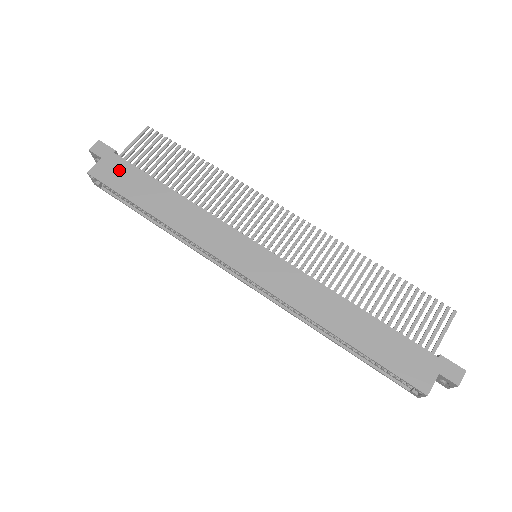
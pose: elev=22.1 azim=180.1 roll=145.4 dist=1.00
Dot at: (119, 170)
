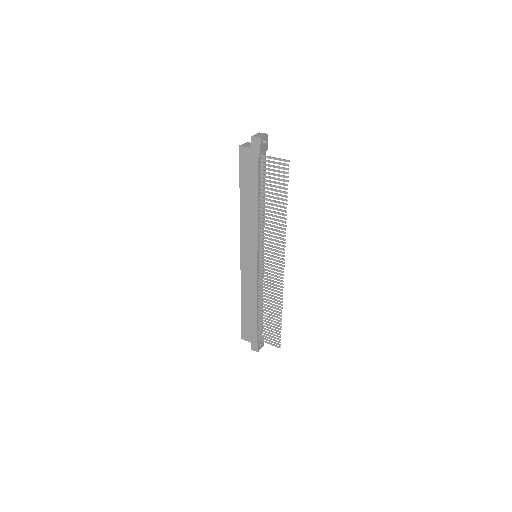
Dot at: (251, 164)
